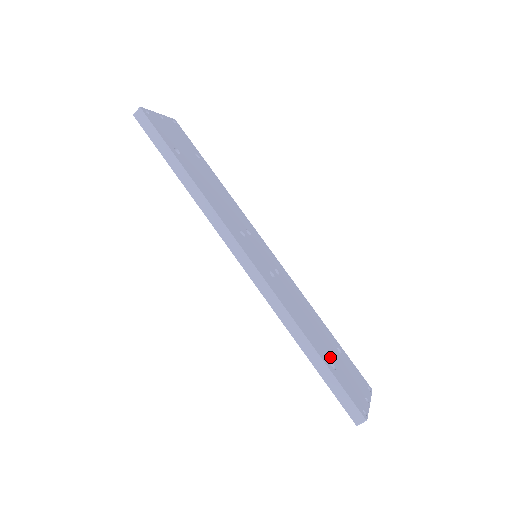
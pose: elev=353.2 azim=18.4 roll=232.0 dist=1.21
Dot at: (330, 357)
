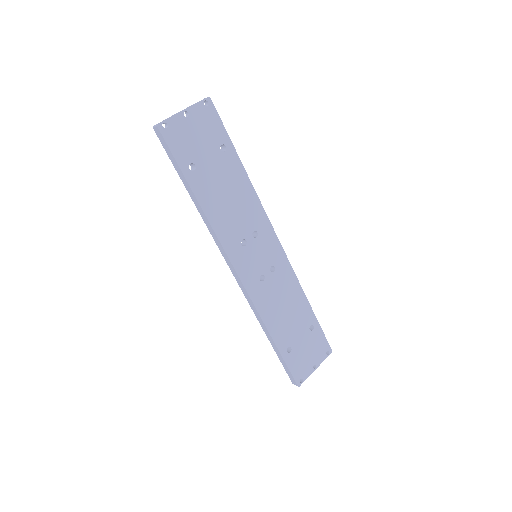
Dot at: (291, 341)
